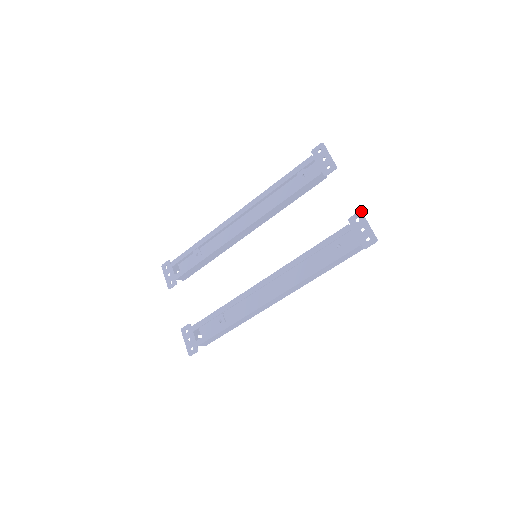
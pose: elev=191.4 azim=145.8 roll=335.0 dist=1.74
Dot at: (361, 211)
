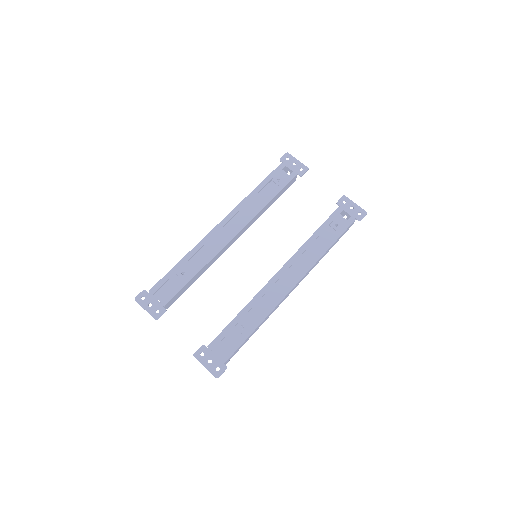
Dot at: occluded
